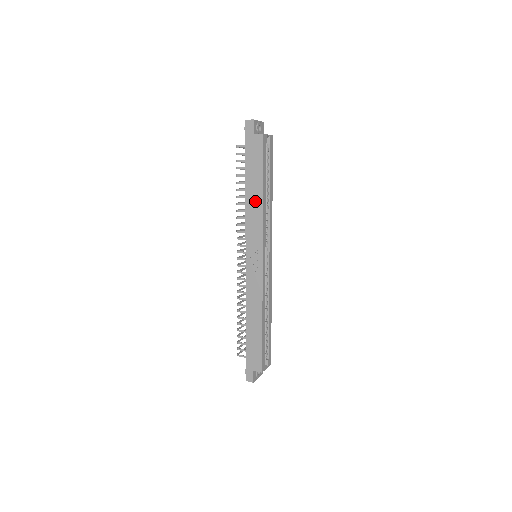
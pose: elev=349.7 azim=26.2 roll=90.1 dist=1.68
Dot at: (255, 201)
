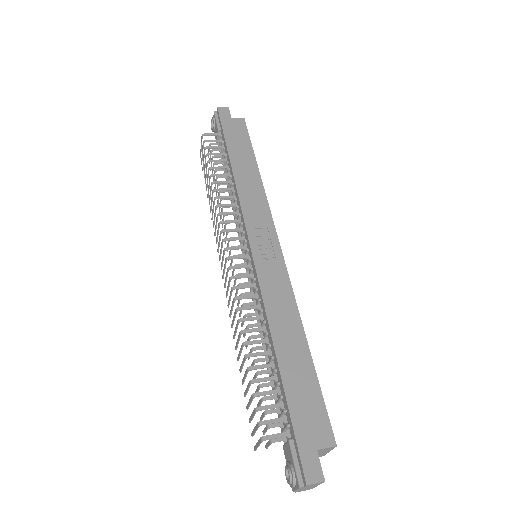
Dot at: (249, 178)
